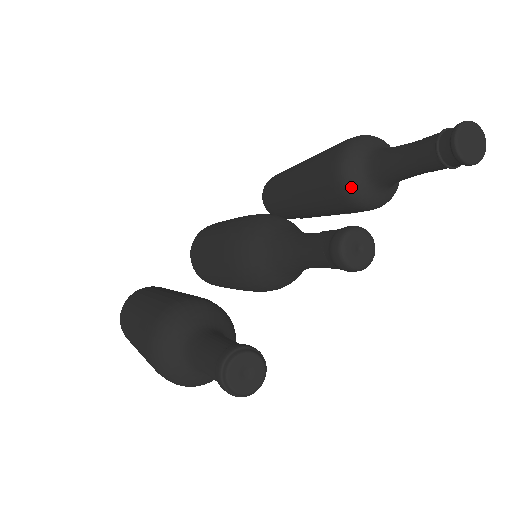
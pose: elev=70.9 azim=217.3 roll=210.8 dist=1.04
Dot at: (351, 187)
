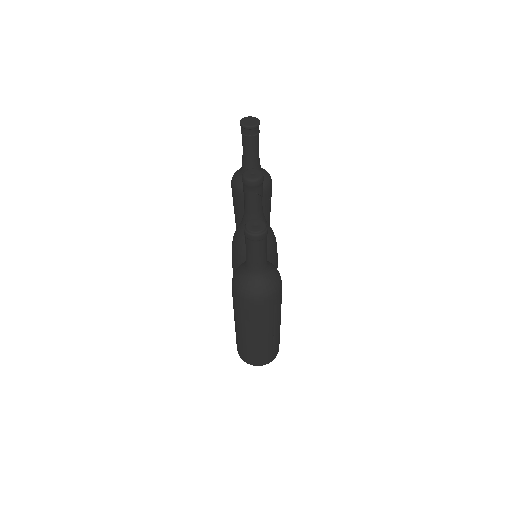
Dot at: occluded
